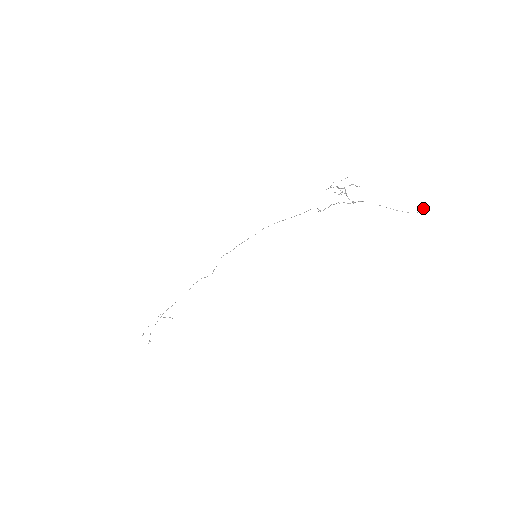
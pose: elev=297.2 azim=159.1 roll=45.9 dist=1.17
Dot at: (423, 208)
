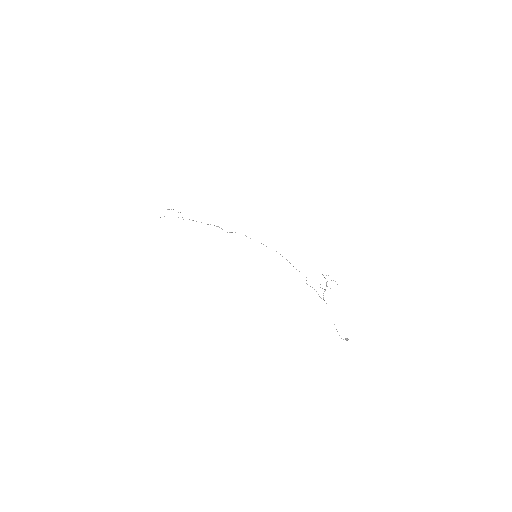
Dot at: (347, 340)
